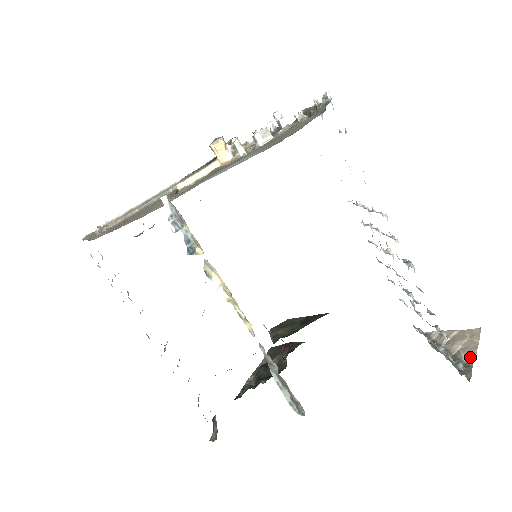
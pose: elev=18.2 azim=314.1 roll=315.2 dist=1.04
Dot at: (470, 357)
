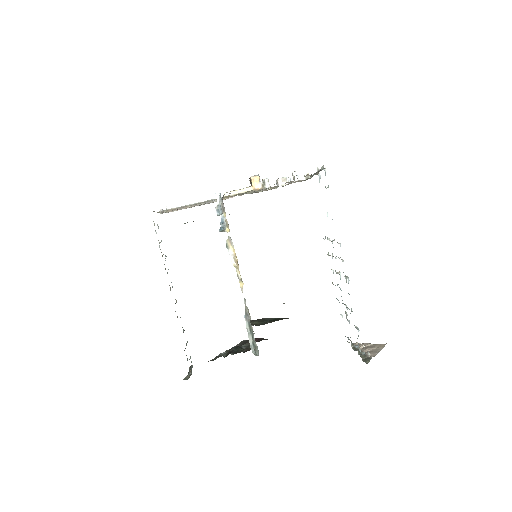
Dot at: (373, 355)
